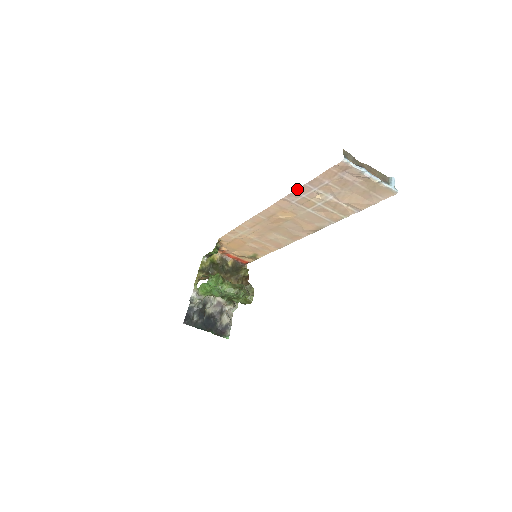
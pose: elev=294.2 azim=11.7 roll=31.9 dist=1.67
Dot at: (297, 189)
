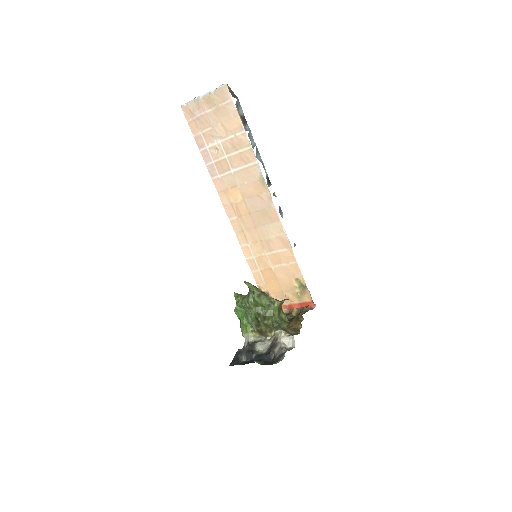
Dot at: (205, 162)
